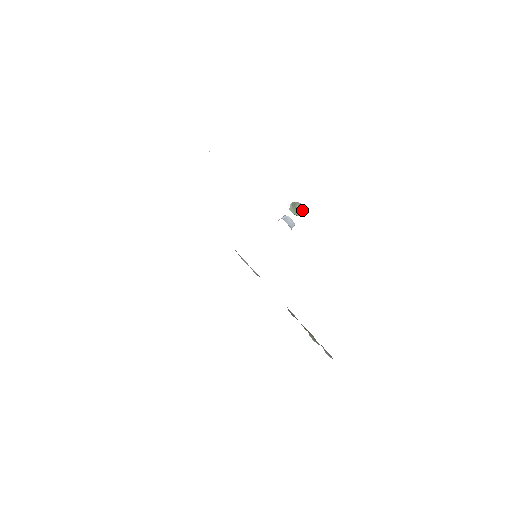
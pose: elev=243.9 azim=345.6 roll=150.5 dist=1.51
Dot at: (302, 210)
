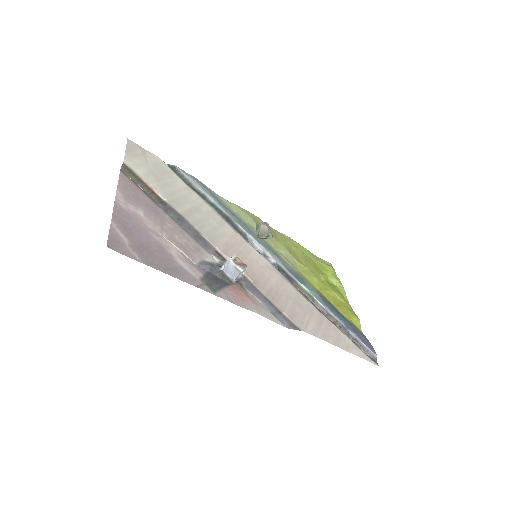
Dot at: (265, 238)
